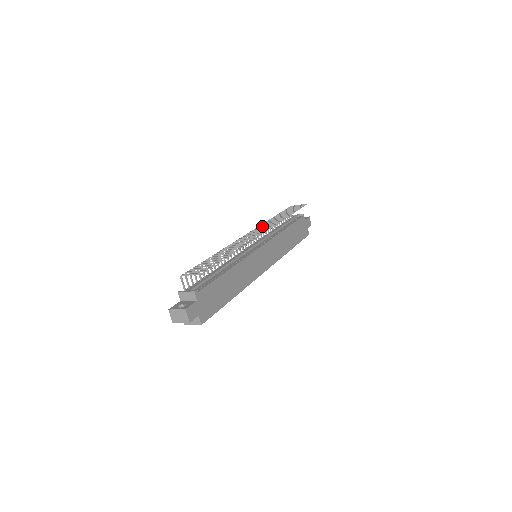
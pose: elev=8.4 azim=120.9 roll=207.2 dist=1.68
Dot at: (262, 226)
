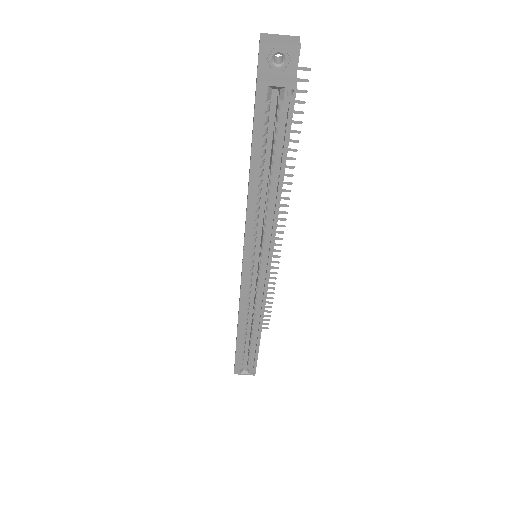
Dot at: occluded
